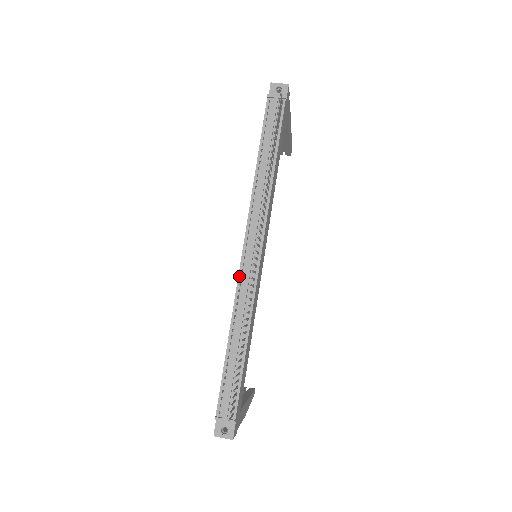
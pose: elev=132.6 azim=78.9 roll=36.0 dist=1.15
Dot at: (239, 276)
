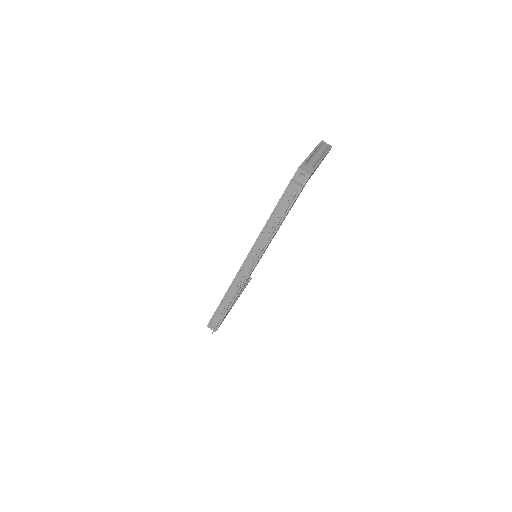
Dot at: (238, 273)
